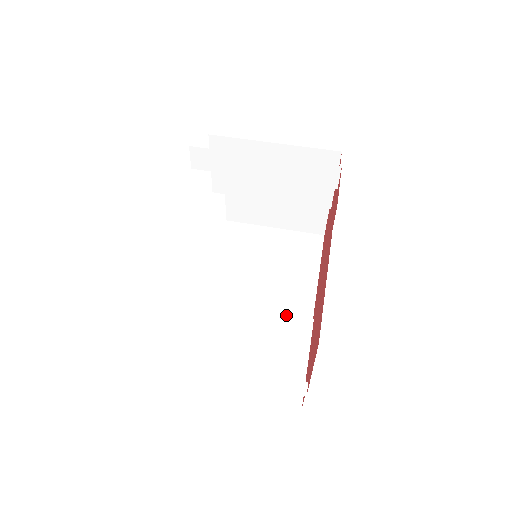
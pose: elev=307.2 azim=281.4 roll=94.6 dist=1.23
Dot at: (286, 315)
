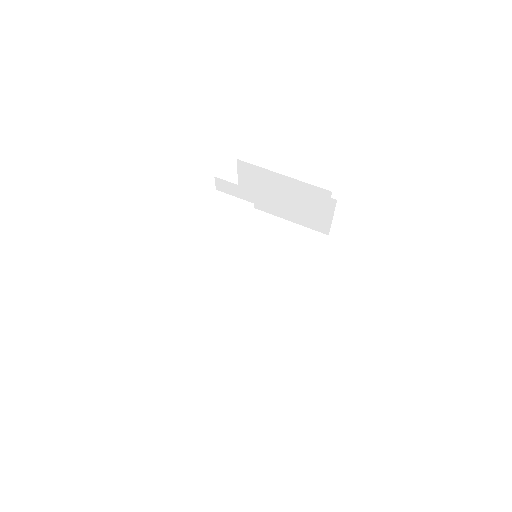
Dot at: (274, 299)
